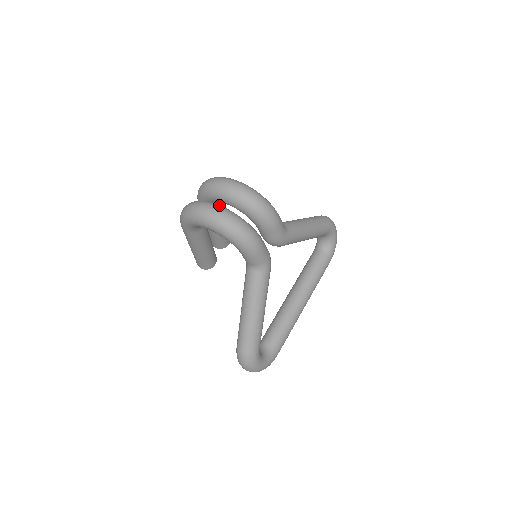
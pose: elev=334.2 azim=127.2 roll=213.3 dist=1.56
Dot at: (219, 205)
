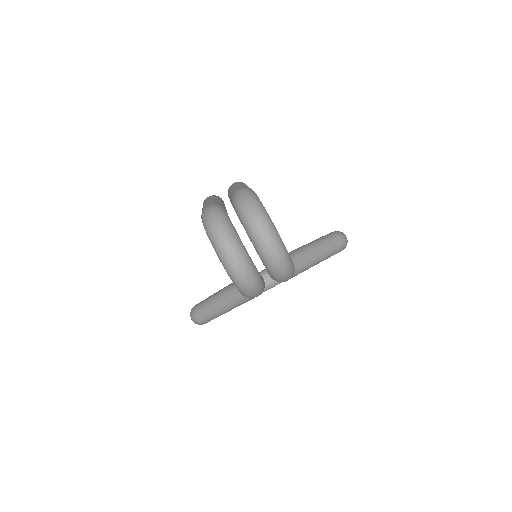
Dot at: (244, 252)
